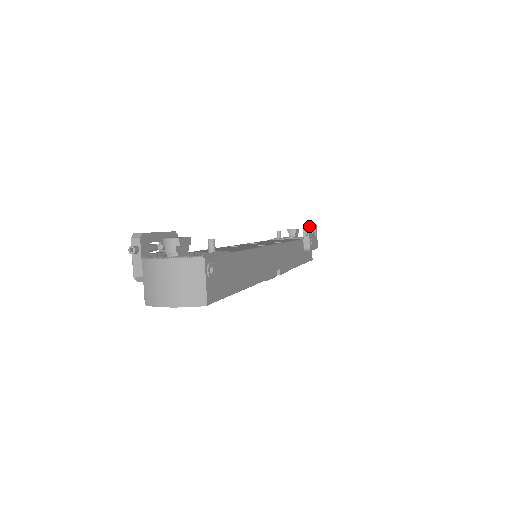
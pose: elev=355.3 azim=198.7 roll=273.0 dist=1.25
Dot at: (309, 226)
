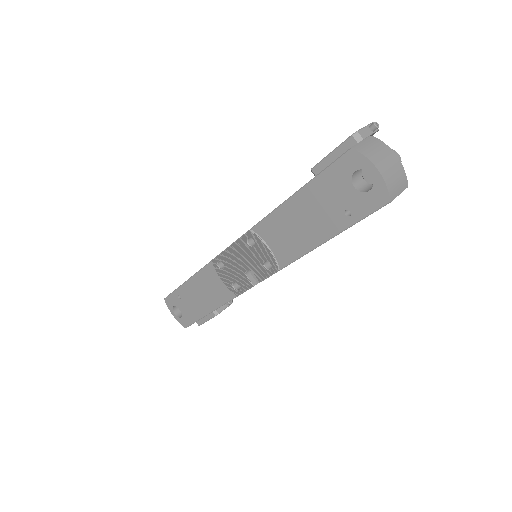
Dot at: occluded
